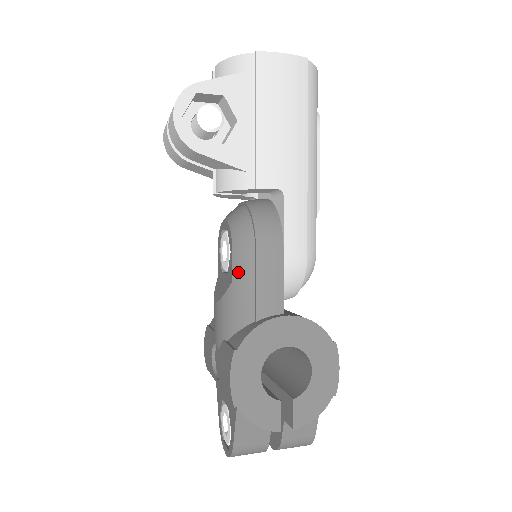
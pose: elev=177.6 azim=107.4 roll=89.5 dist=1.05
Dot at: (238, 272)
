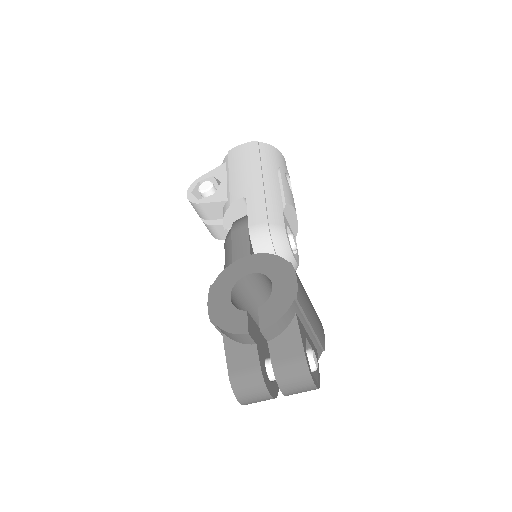
Dot at: (226, 253)
